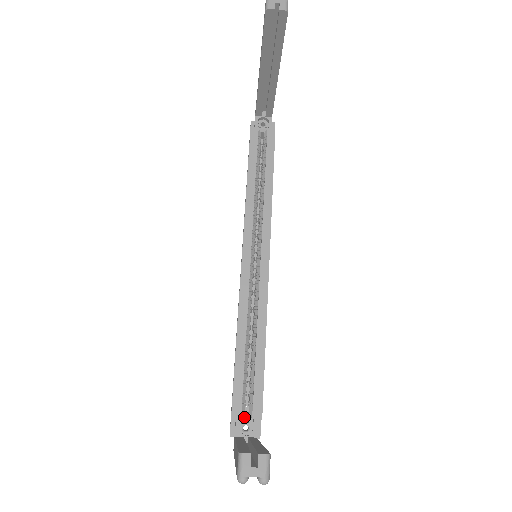
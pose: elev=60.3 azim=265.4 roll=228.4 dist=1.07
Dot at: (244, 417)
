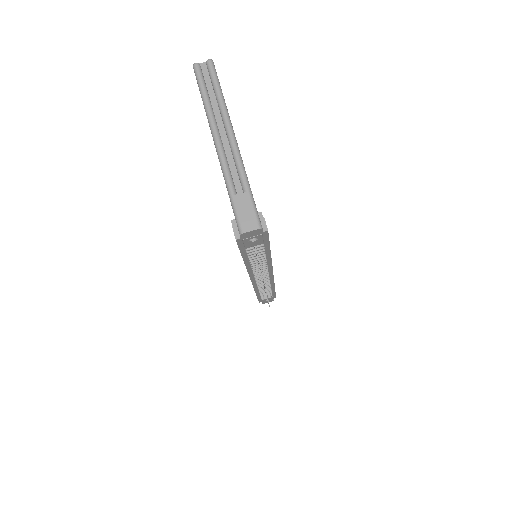
Dot at: occluded
